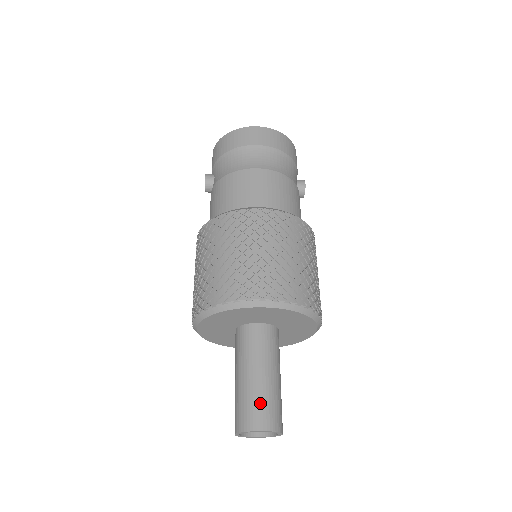
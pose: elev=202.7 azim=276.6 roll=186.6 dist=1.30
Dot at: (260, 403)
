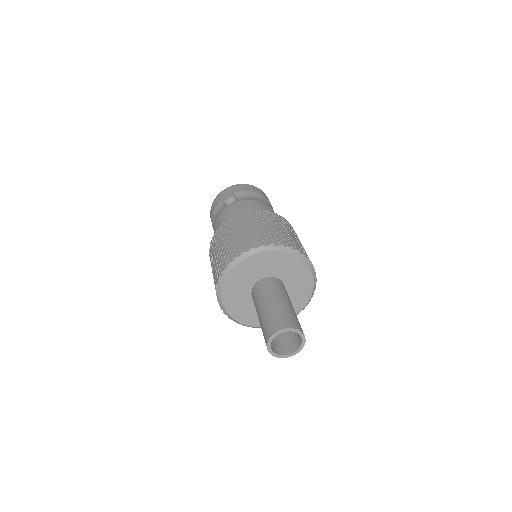
Dot at: occluded
